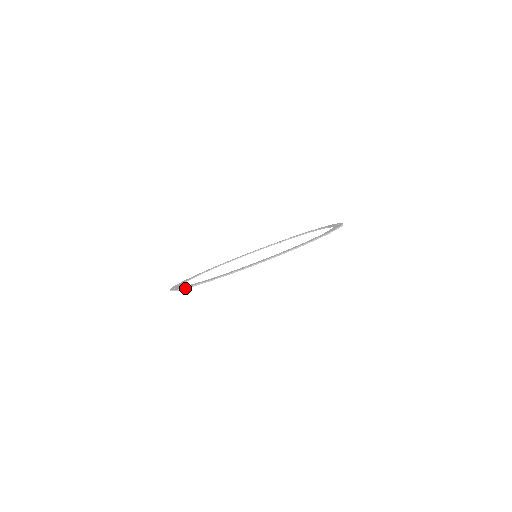
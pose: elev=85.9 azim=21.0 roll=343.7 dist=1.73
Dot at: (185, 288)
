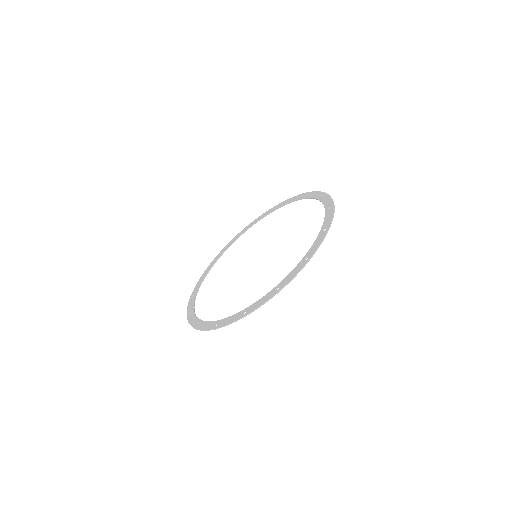
Dot at: occluded
